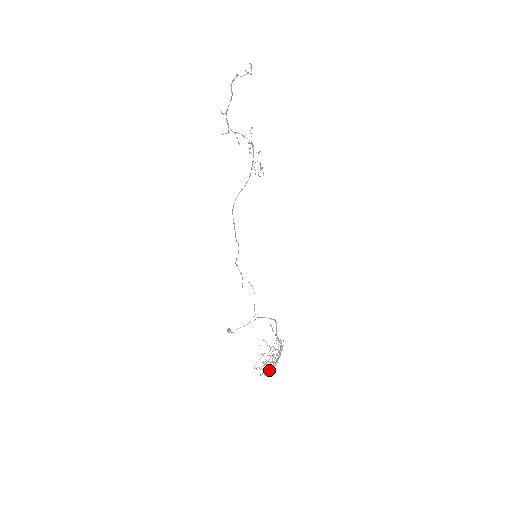
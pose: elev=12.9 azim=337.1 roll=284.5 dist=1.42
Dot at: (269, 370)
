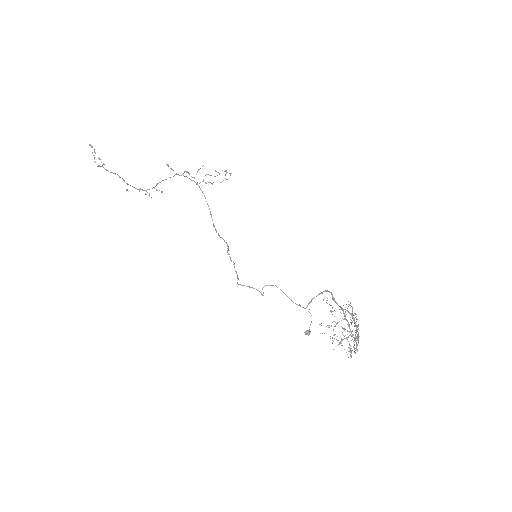
Dot at: (356, 344)
